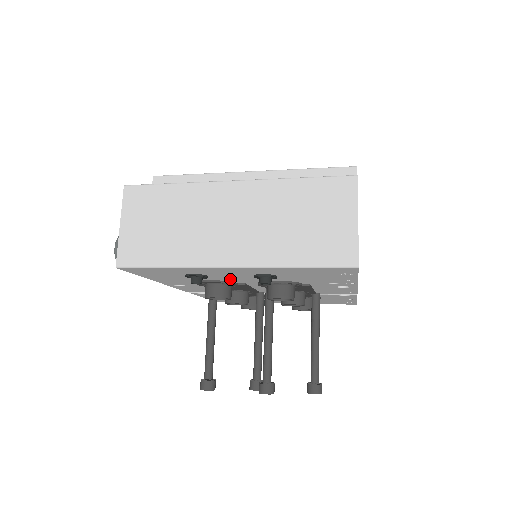
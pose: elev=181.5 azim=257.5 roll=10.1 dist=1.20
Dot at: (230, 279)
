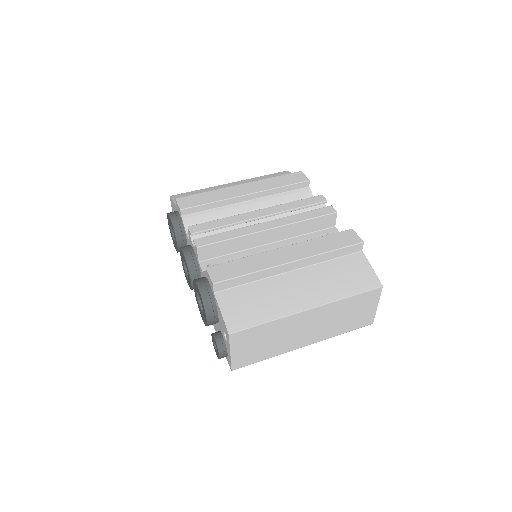
Dot at: occluded
